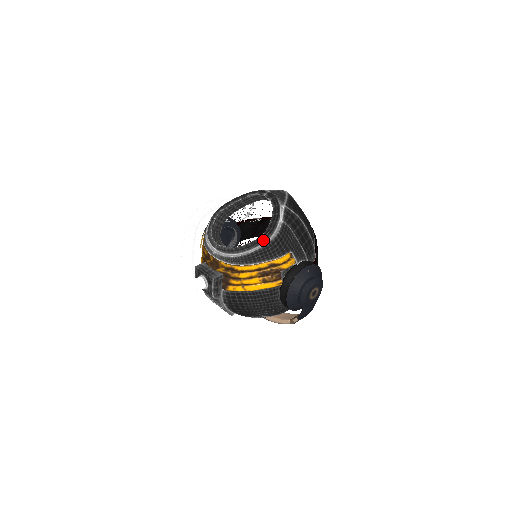
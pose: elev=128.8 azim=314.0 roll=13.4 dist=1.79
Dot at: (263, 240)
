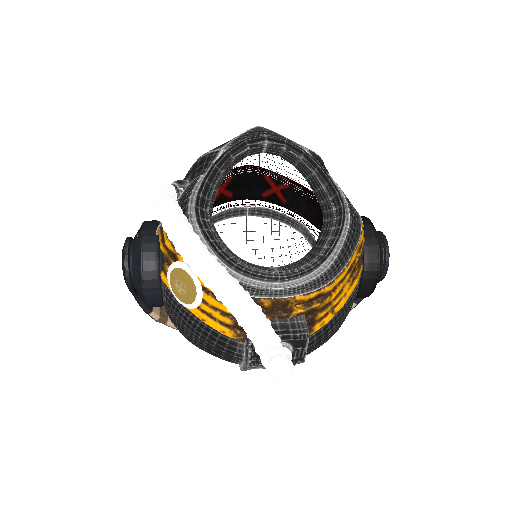
Dot at: (344, 219)
